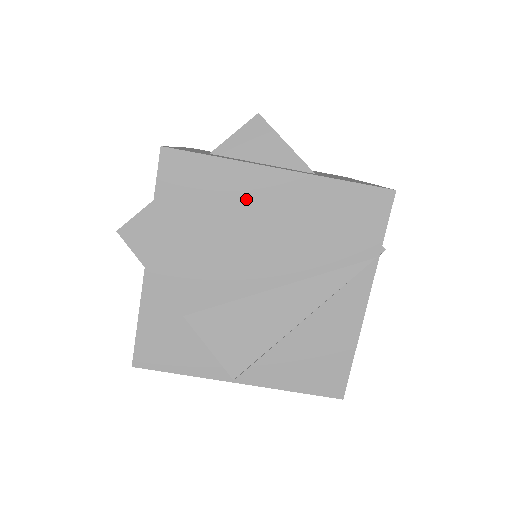
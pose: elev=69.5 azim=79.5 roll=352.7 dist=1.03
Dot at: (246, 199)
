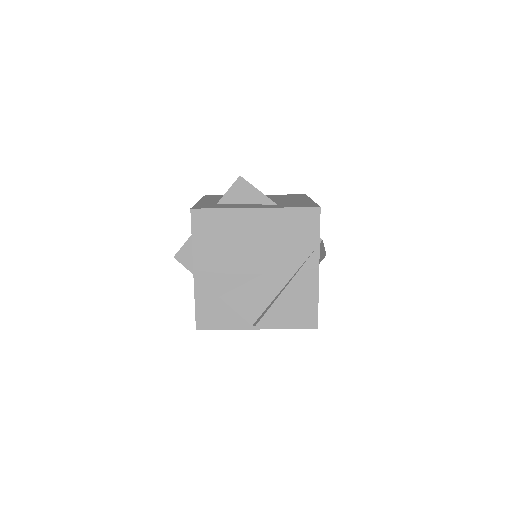
Dot at: (240, 227)
